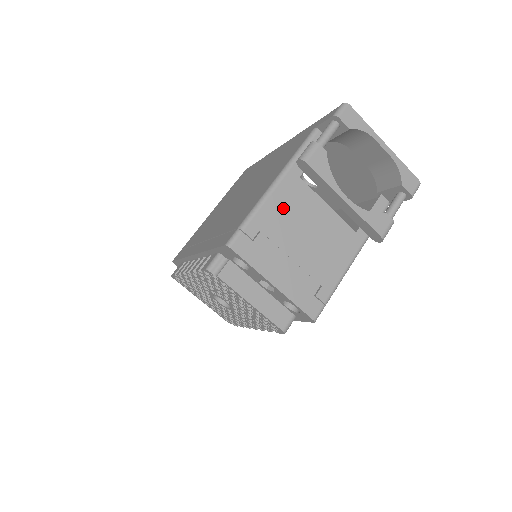
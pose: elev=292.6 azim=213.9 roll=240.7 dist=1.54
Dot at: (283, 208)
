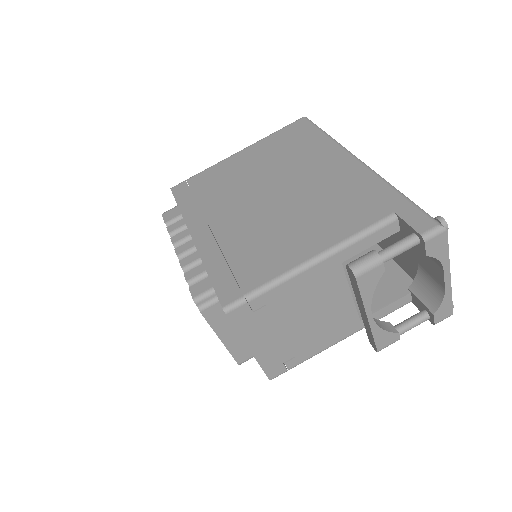
Dot at: (304, 288)
